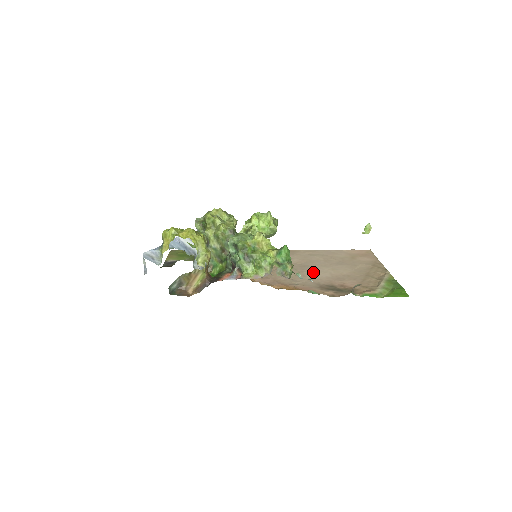
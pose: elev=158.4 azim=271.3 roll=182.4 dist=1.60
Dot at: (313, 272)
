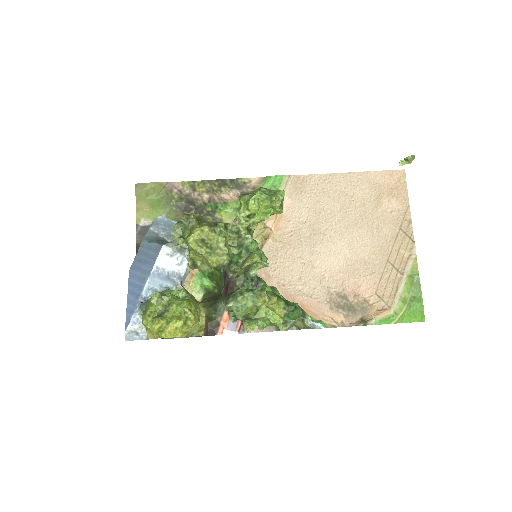
Dot at: (324, 255)
